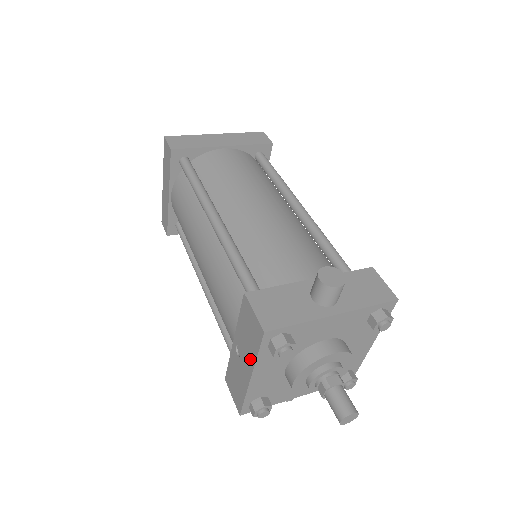
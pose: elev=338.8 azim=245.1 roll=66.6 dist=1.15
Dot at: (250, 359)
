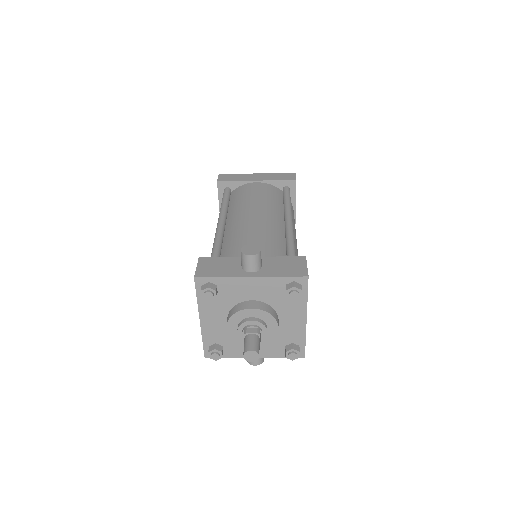
Dot at: occluded
